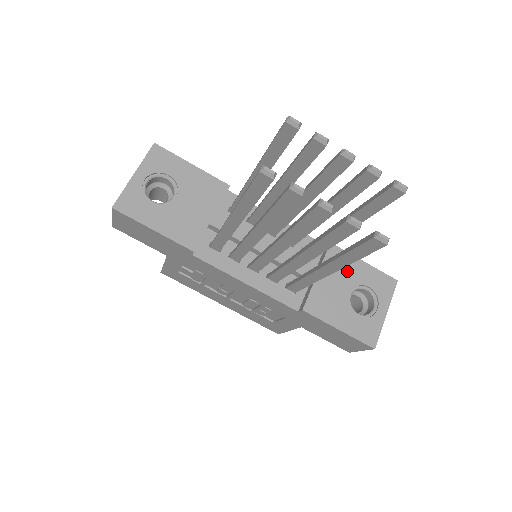
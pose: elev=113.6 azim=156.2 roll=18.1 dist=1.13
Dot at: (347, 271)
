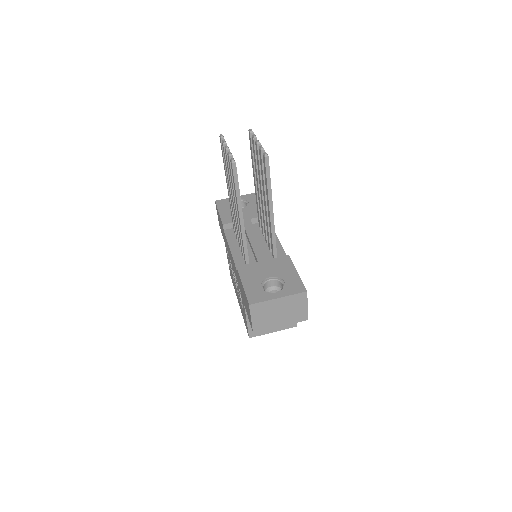
Dot at: (282, 269)
